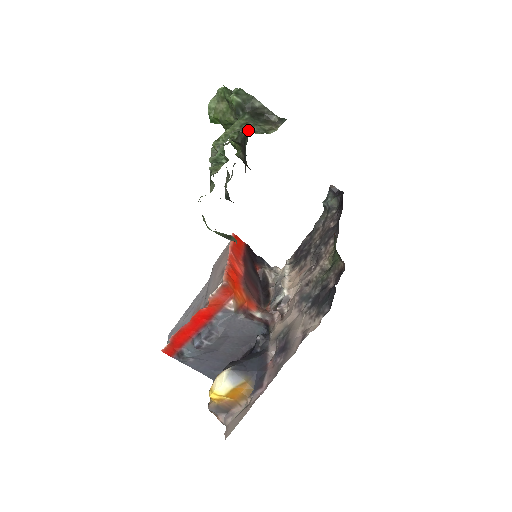
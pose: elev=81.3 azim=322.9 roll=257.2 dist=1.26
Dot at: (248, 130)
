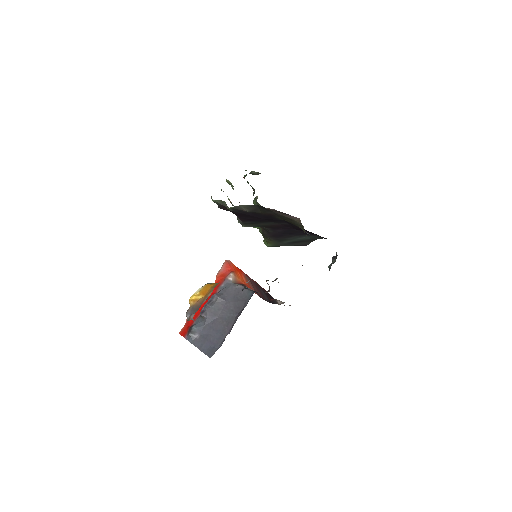
Dot at: occluded
